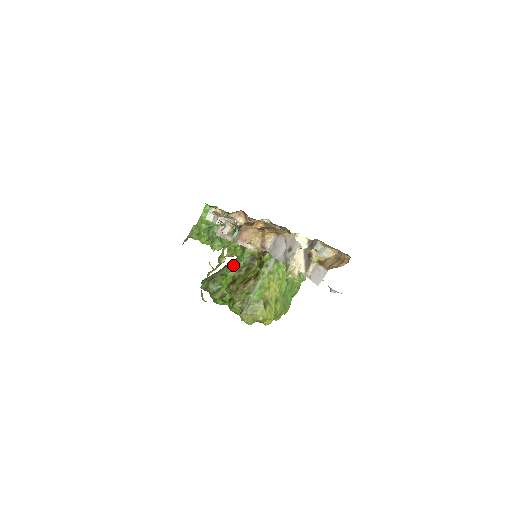
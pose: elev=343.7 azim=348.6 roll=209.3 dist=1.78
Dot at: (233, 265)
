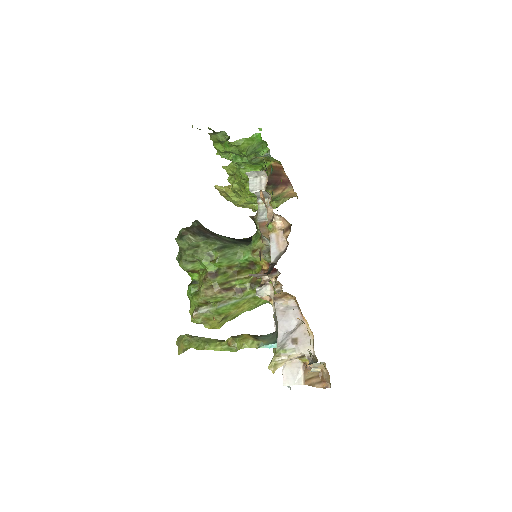
Dot at: (229, 257)
